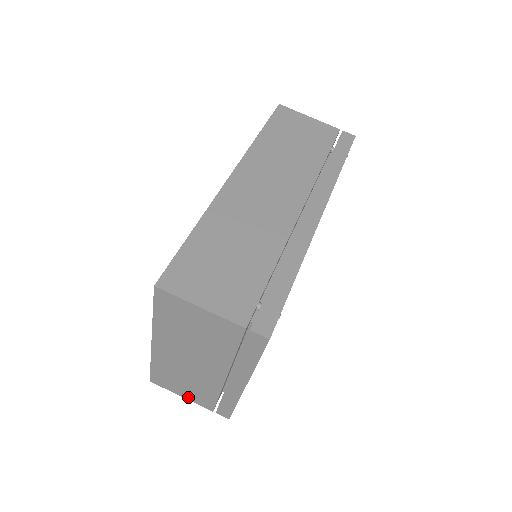
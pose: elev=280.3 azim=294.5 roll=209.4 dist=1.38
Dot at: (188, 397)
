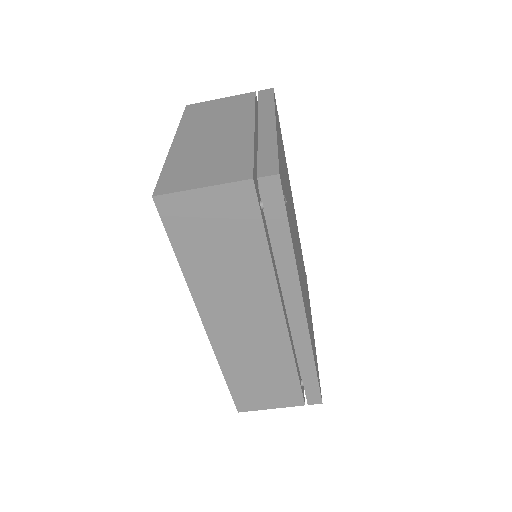
Dot at: occluded
